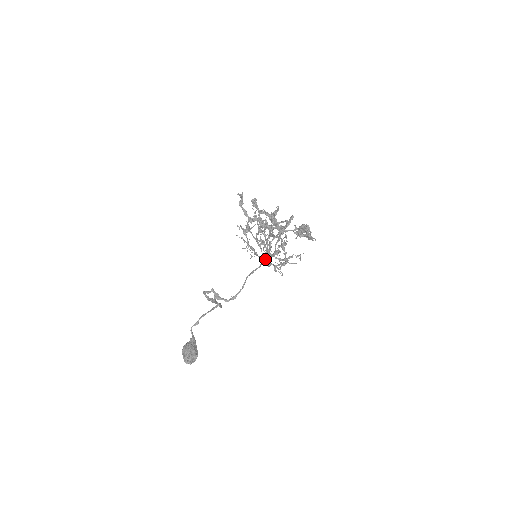
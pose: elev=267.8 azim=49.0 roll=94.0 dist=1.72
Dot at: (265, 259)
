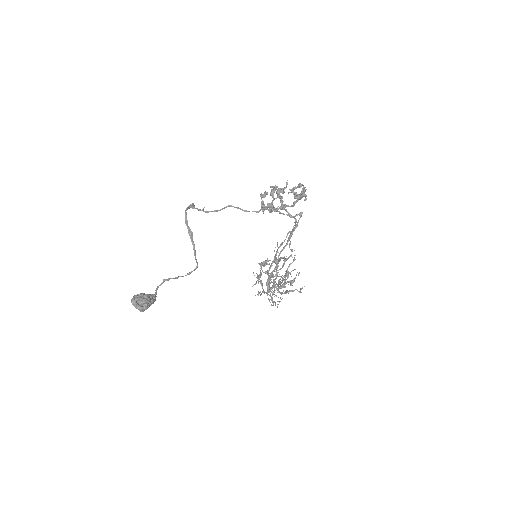
Dot at: (266, 282)
